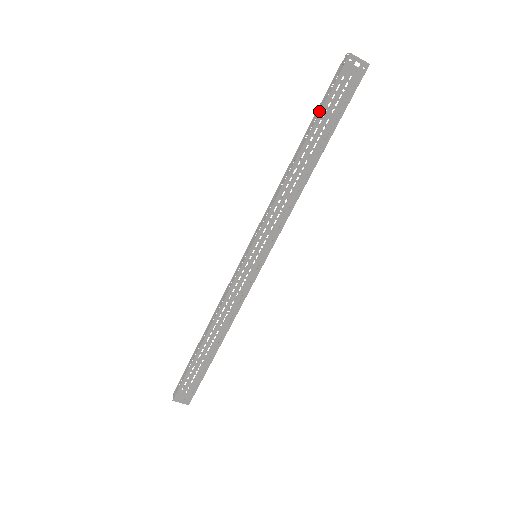
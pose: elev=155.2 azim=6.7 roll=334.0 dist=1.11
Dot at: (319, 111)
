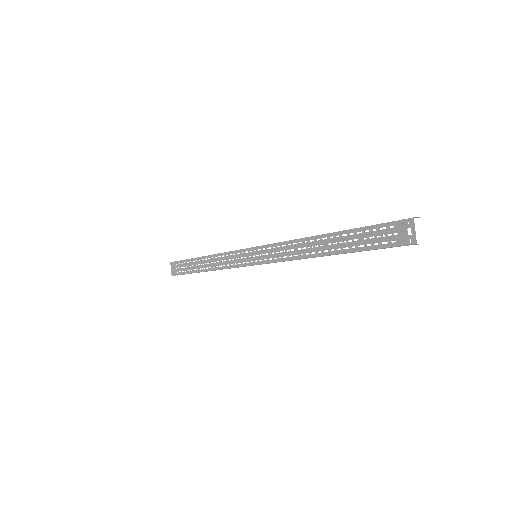
Dot at: (361, 227)
